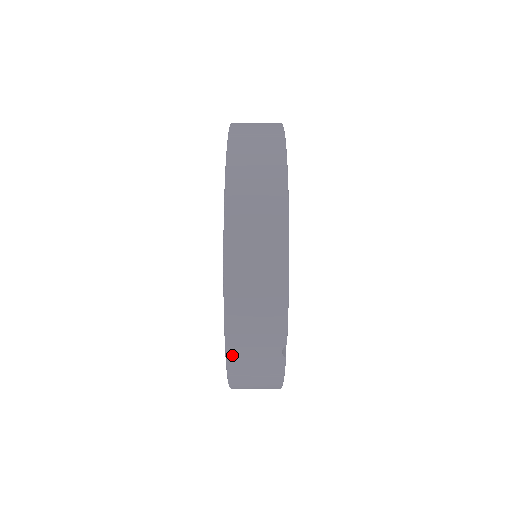
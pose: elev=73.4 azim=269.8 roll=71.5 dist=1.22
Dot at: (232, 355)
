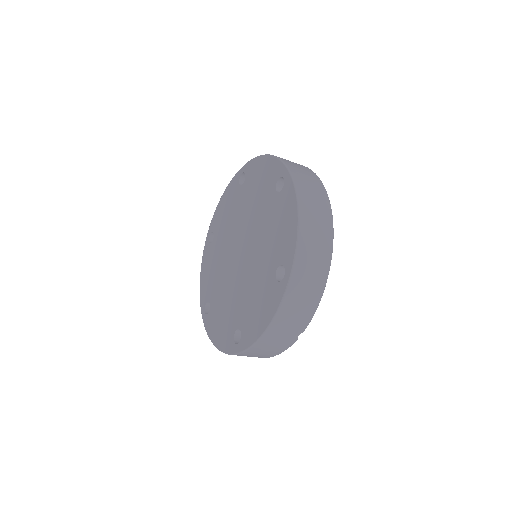
Dot at: (268, 334)
